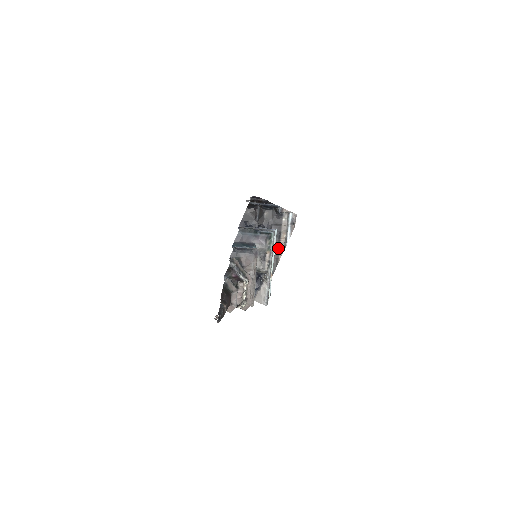
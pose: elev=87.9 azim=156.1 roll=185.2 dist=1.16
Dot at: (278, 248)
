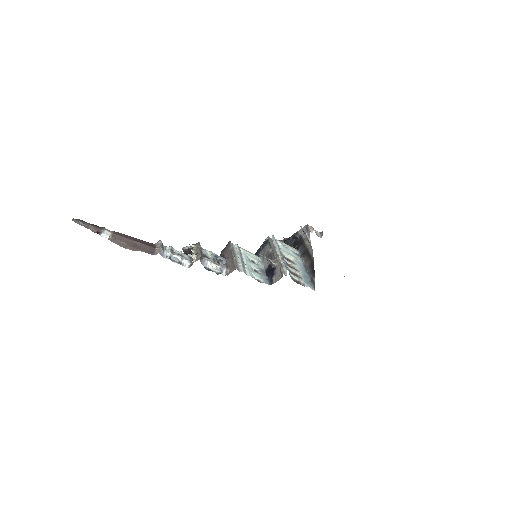
Dot at: (309, 253)
